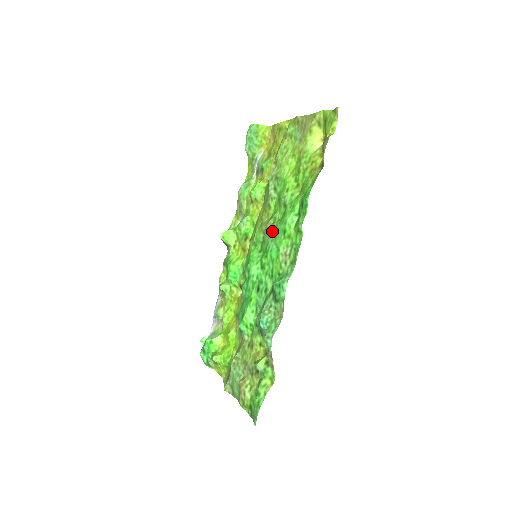
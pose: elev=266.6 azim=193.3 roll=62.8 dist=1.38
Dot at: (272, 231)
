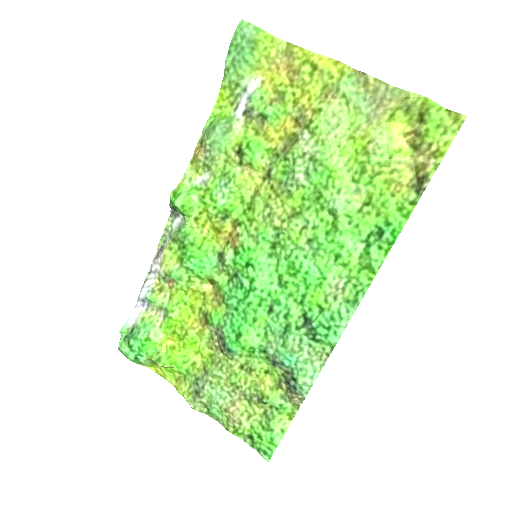
Dot at: (306, 242)
